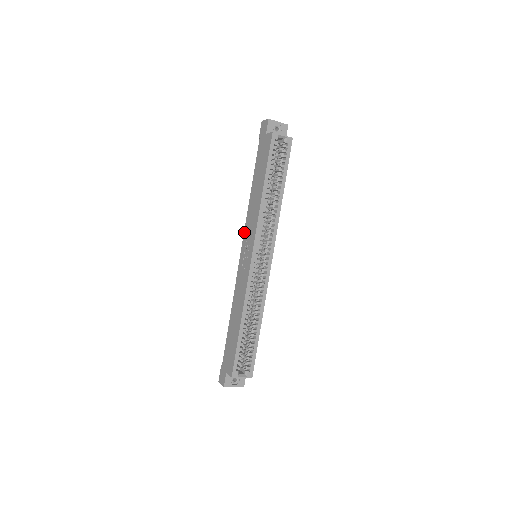
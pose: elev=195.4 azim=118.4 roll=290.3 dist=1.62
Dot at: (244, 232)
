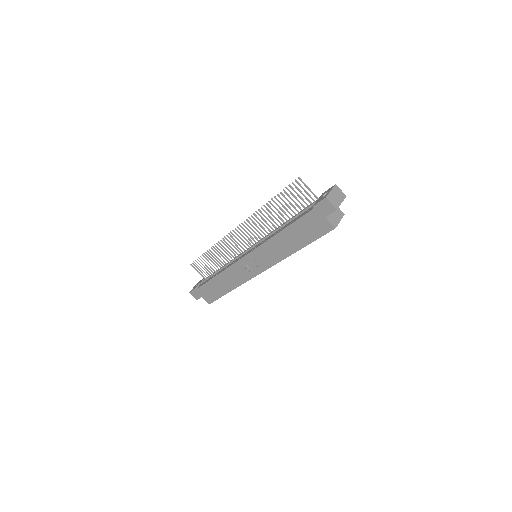
Dot at: (255, 250)
